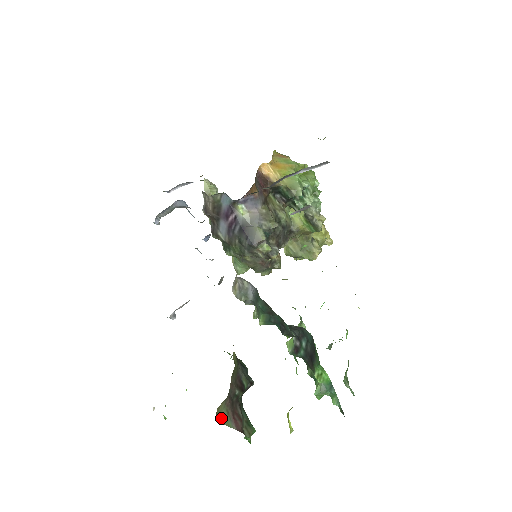
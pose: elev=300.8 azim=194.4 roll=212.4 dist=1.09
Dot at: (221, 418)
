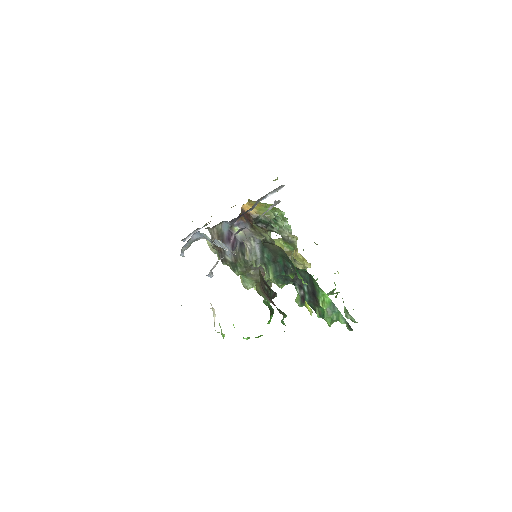
Dot at: (260, 294)
